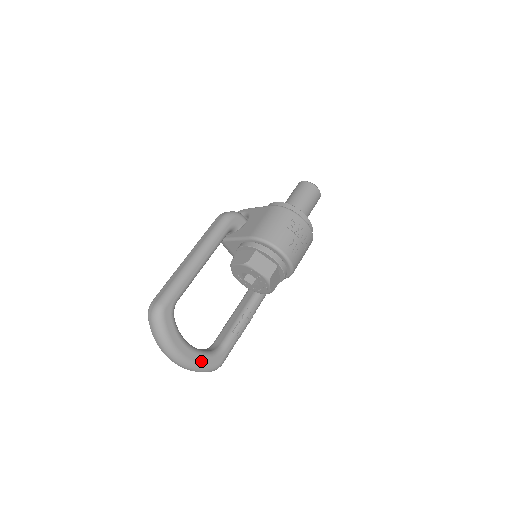
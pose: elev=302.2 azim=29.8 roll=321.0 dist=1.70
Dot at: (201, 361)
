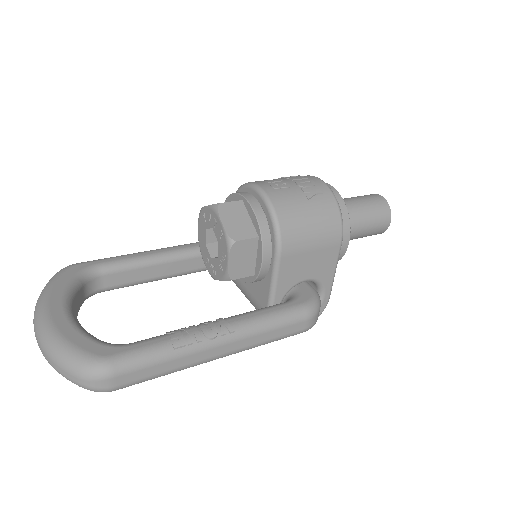
Dot at: (71, 337)
